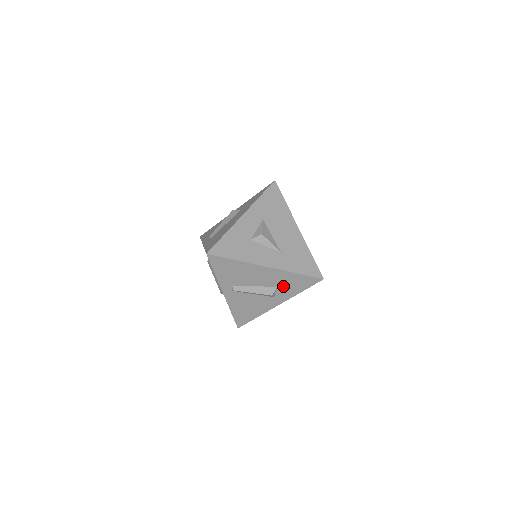
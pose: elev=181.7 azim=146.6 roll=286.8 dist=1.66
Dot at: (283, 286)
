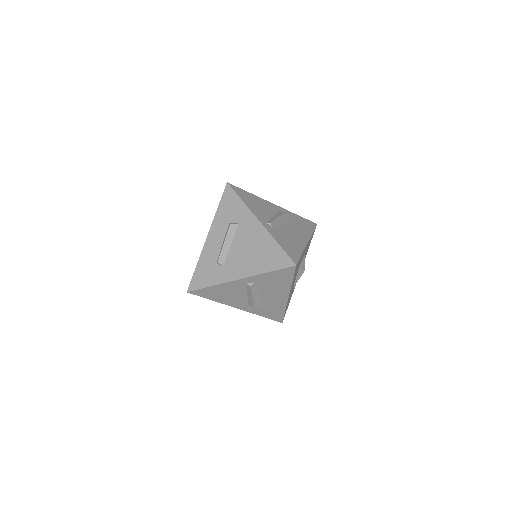
Dot at: (265, 307)
